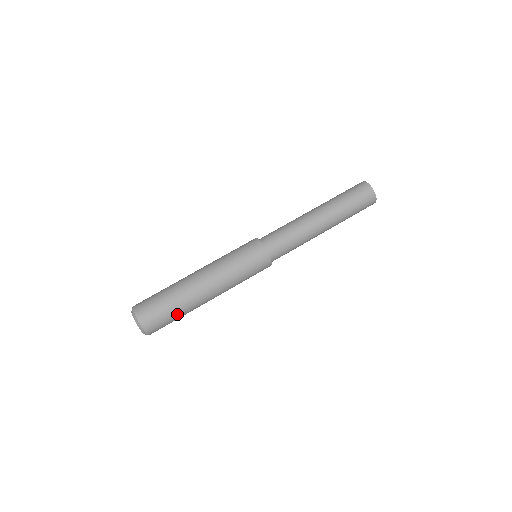
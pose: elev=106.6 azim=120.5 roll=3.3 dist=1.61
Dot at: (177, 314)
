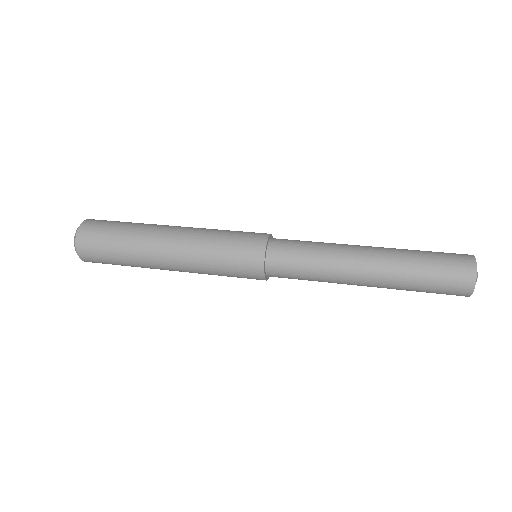
Dot at: (120, 259)
